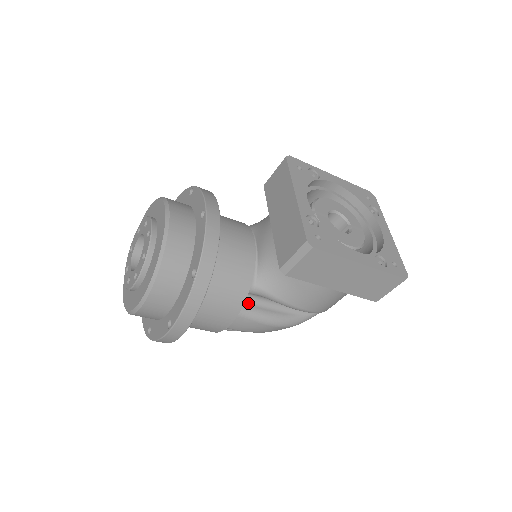
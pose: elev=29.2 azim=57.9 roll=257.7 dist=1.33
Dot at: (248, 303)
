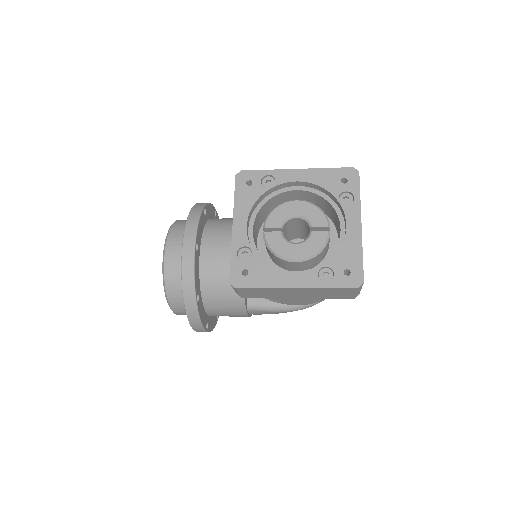
Dot at: (255, 299)
